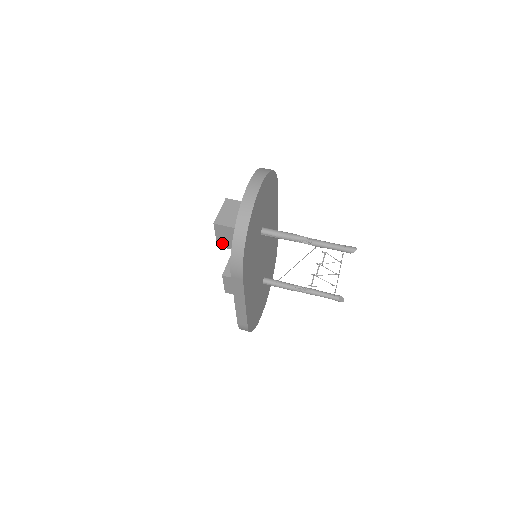
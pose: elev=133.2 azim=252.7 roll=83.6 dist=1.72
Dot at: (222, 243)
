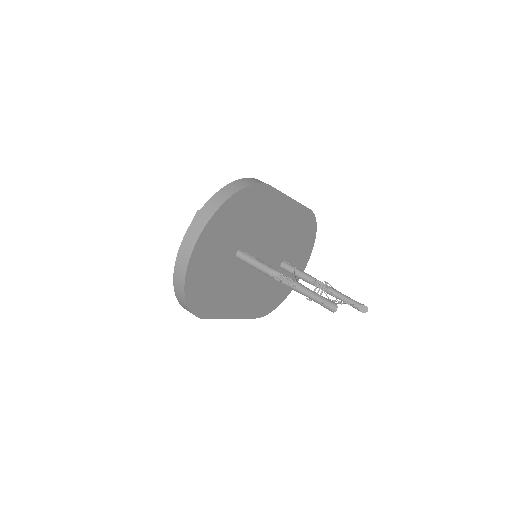
Dot at: occluded
